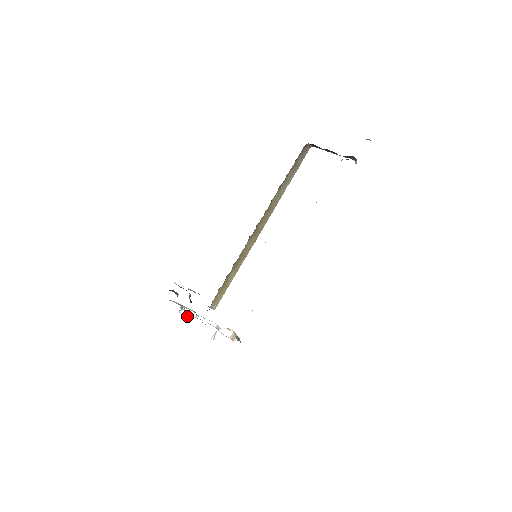
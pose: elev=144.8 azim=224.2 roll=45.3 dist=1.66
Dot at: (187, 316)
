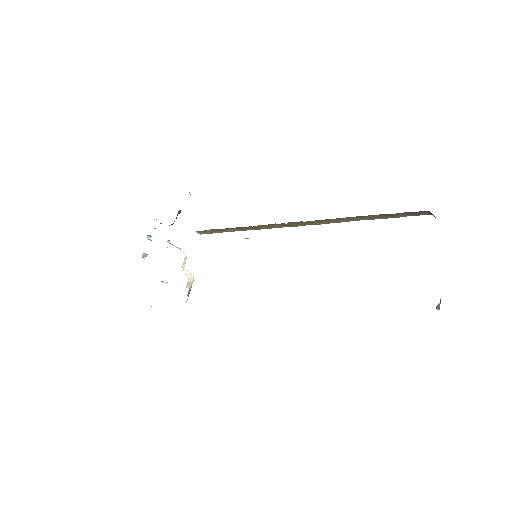
Dot at: occluded
